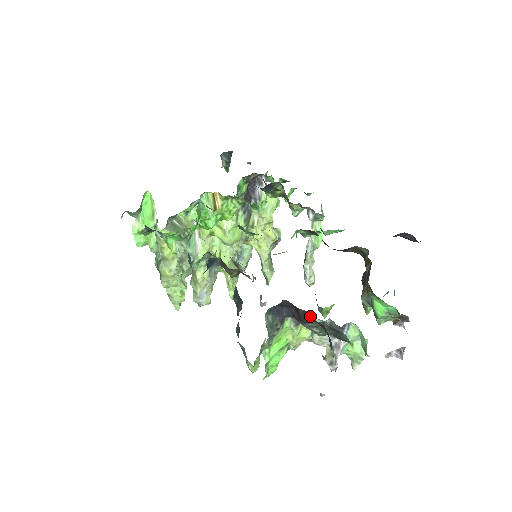
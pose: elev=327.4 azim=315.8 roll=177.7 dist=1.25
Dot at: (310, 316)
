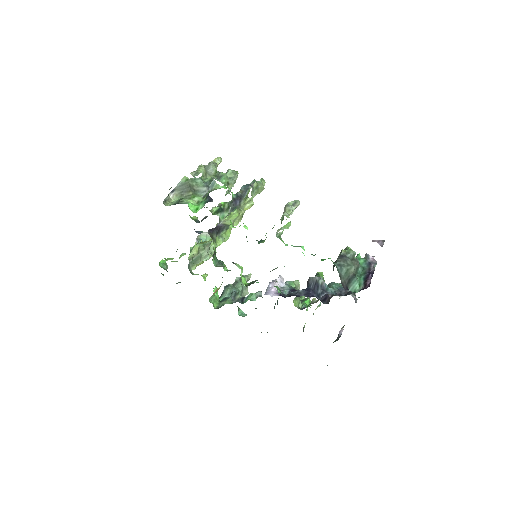
Dot at: occluded
